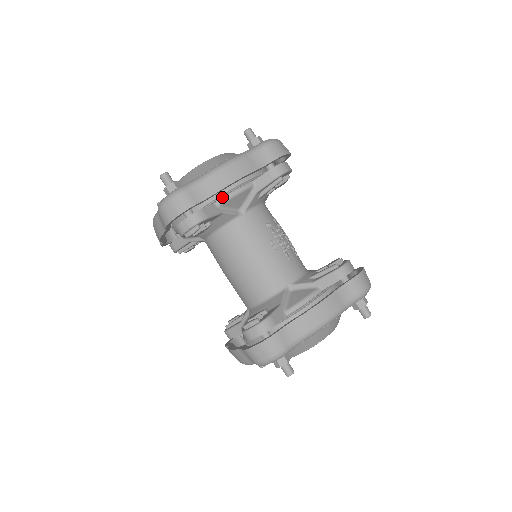
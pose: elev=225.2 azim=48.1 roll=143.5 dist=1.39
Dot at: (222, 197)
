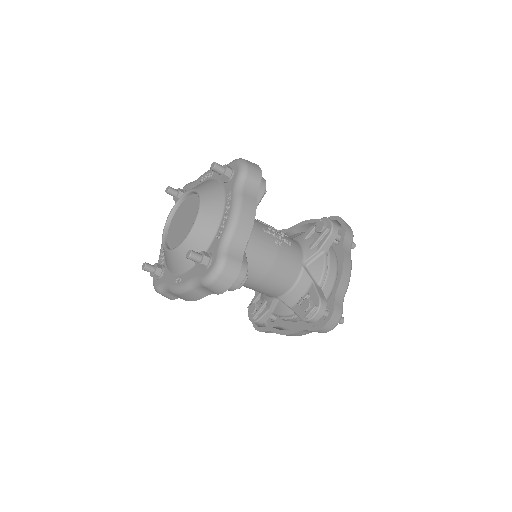
Dot at: occluded
